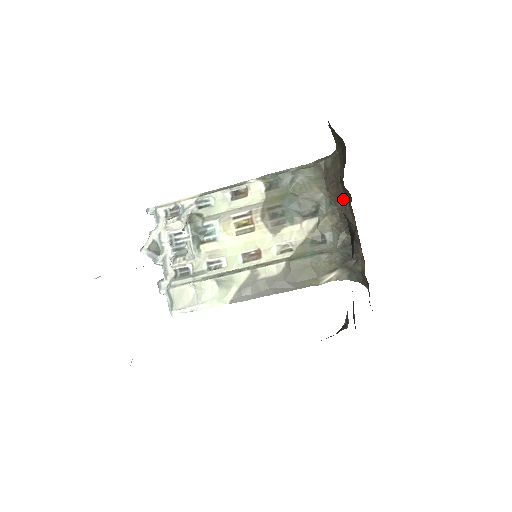
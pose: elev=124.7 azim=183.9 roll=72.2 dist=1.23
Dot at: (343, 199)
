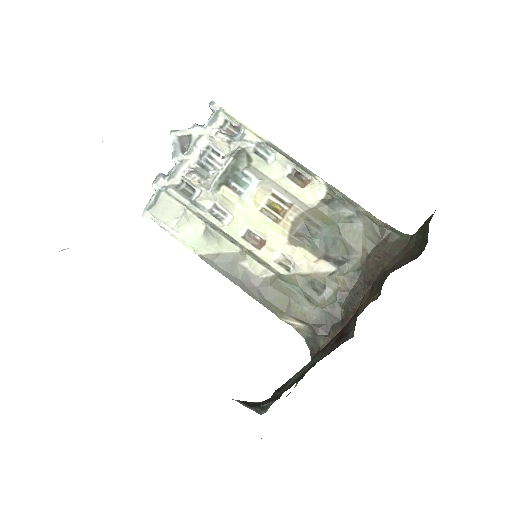
Dot at: (370, 281)
